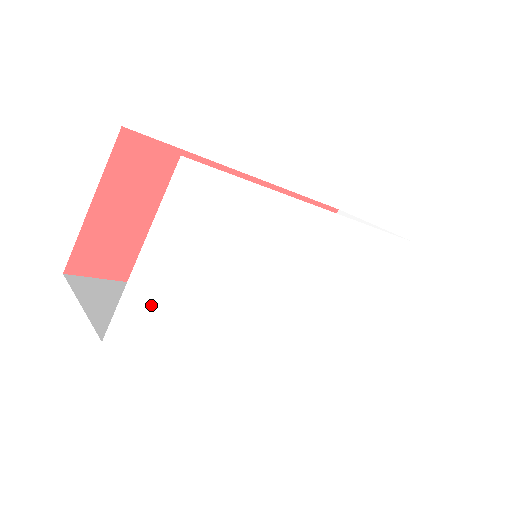
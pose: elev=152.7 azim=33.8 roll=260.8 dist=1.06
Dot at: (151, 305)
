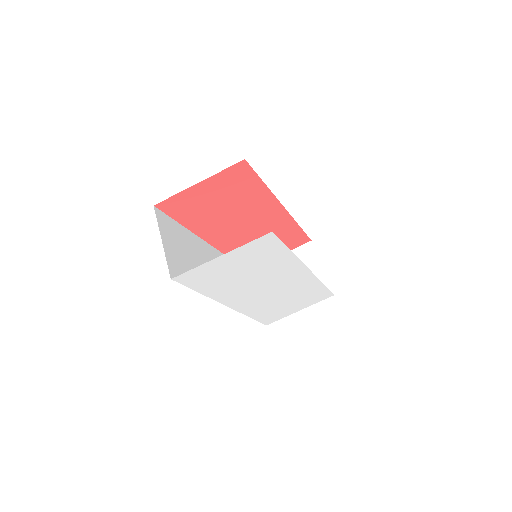
Dot at: (203, 274)
